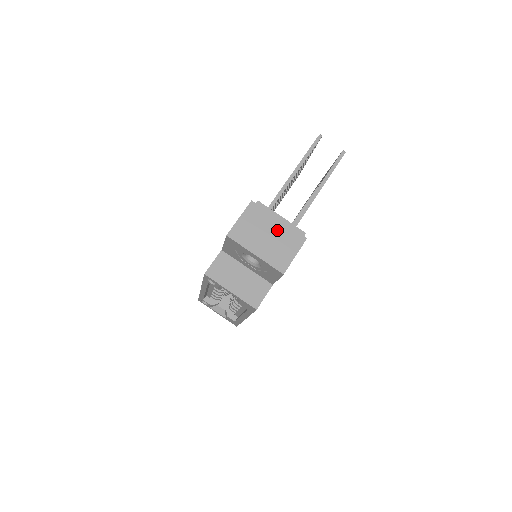
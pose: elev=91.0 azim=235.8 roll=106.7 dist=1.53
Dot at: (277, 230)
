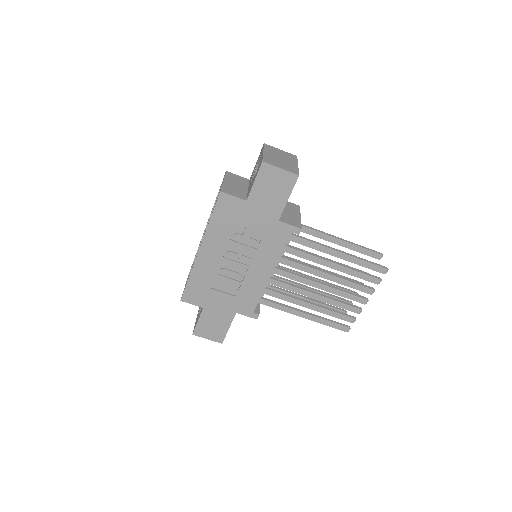
Dot at: (290, 163)
